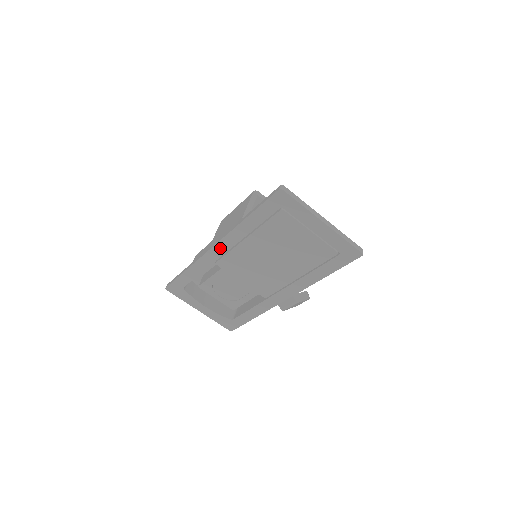
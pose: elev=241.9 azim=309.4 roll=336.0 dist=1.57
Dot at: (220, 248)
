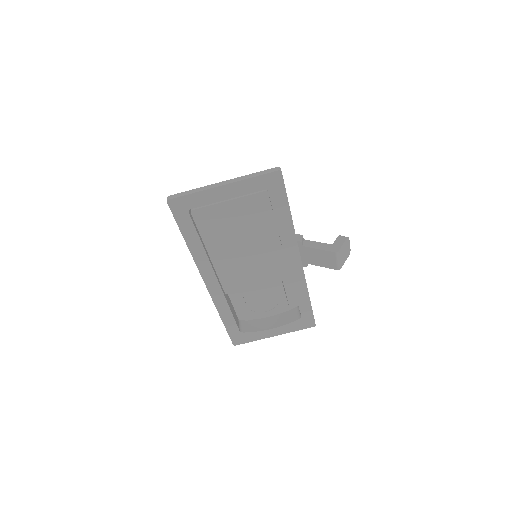
Dot at: (210, 281)
